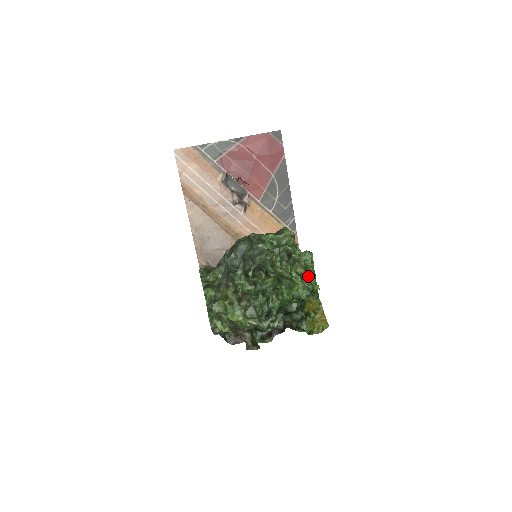
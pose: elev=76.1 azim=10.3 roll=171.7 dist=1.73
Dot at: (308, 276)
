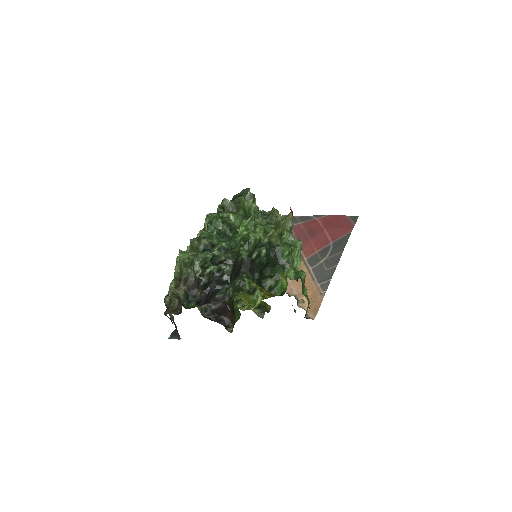
Dot at: (273, 232)
